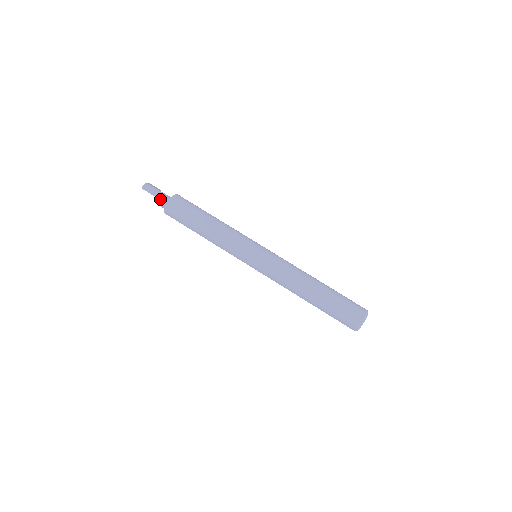
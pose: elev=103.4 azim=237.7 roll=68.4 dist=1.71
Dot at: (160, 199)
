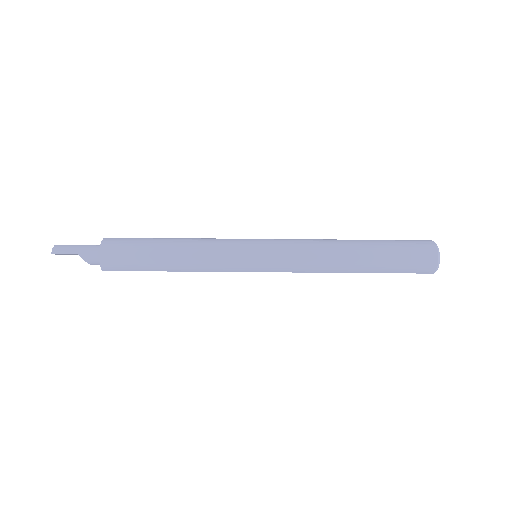
Dot at: (86, 253)
